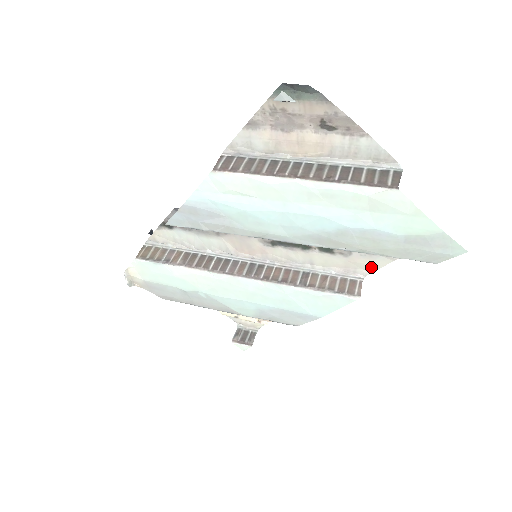
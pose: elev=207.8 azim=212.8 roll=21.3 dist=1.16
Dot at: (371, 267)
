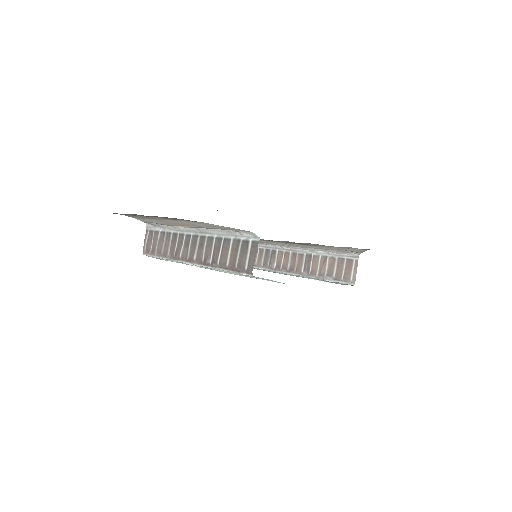
Dot at: occluded
